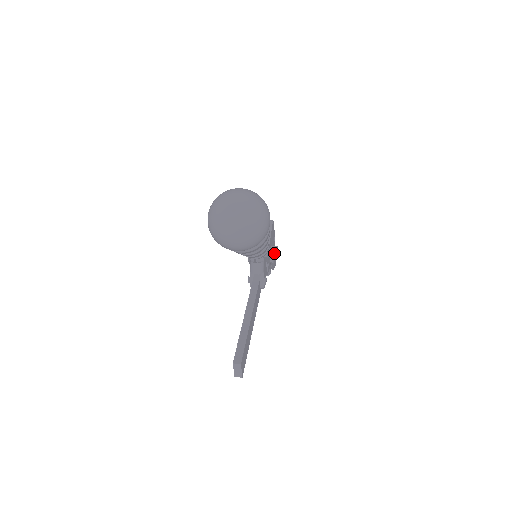
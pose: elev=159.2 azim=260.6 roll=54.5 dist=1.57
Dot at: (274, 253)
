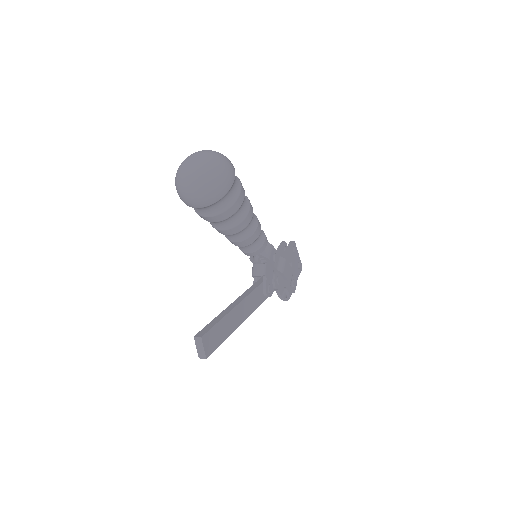
Dot at: (285, 264)
